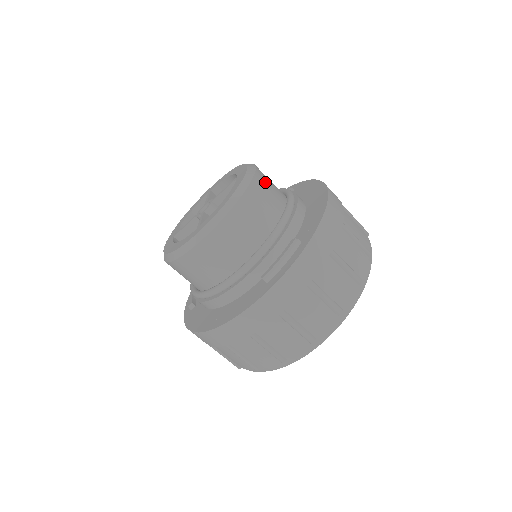
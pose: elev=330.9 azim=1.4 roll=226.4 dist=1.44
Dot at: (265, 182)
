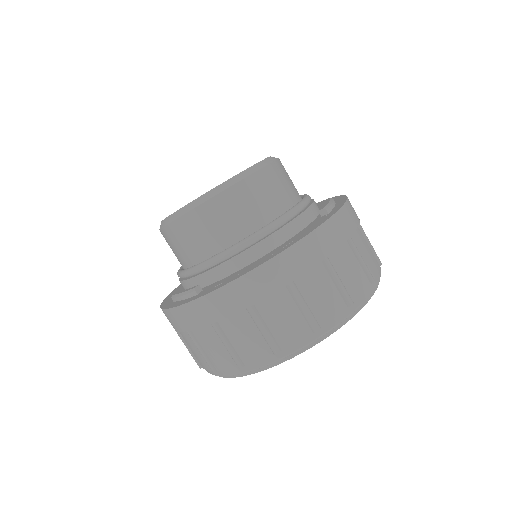
Dot at: (226, 209)
